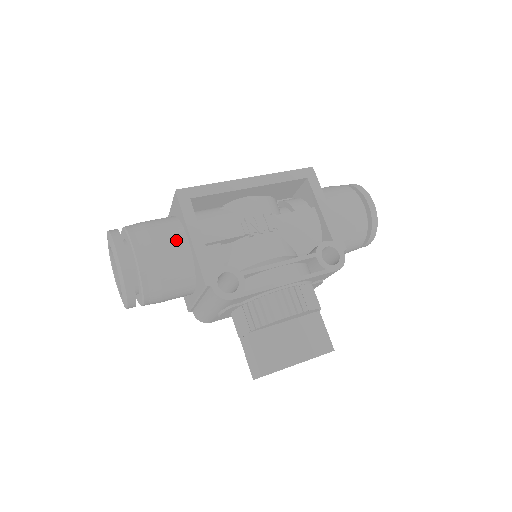
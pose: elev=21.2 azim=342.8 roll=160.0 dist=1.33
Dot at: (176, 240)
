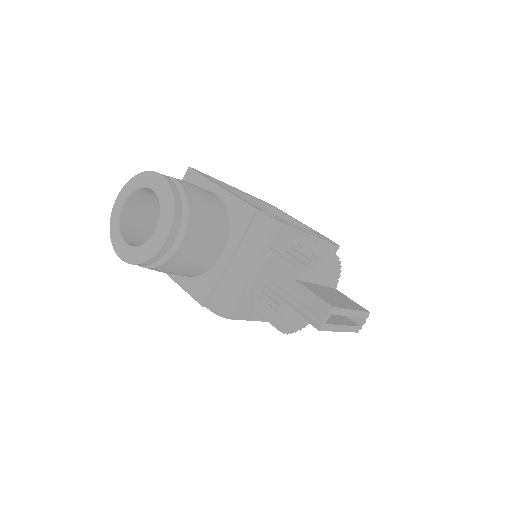
Dot at: occluded
